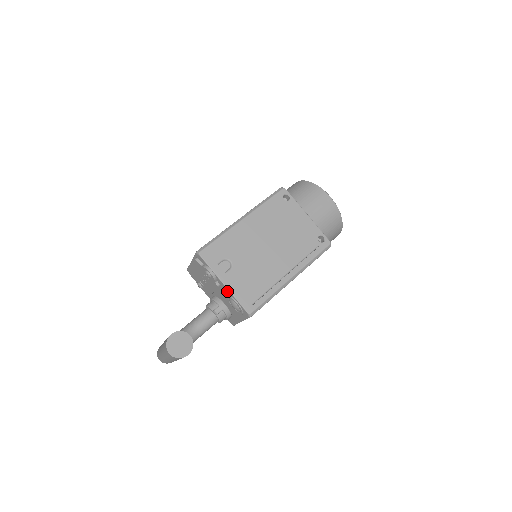
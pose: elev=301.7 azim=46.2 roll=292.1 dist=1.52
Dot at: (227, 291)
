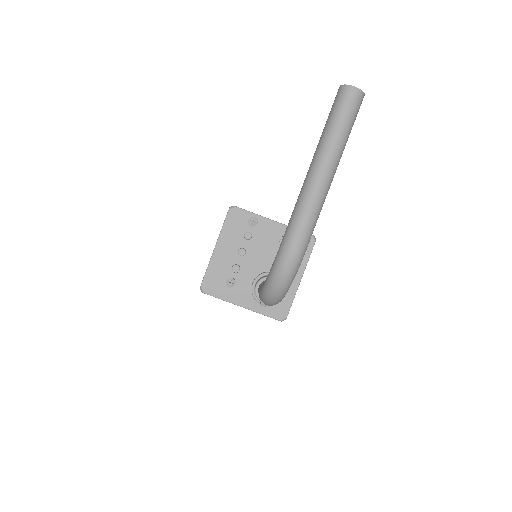
Dot at: (280, 229)
